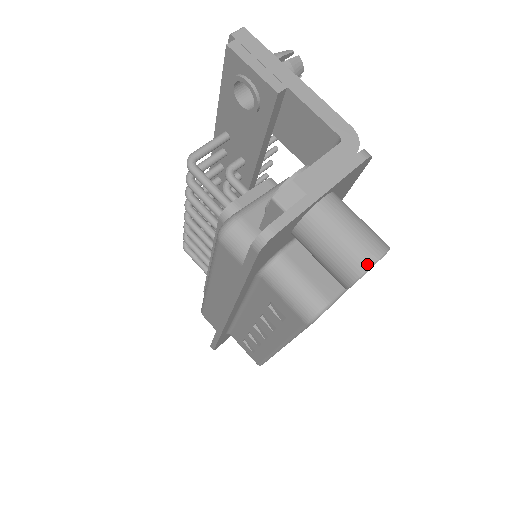
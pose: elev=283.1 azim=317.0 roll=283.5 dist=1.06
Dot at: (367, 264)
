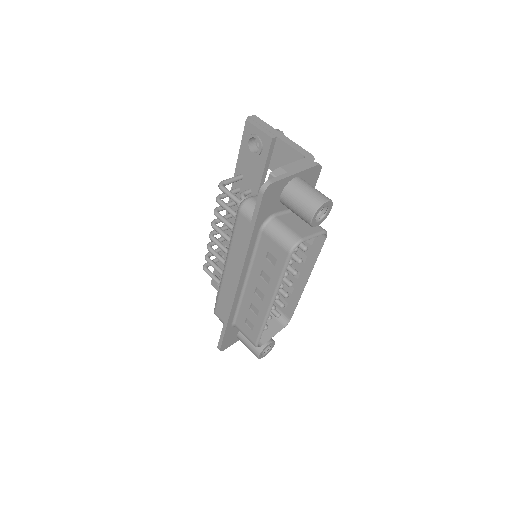
Dot at: (320, 203)
